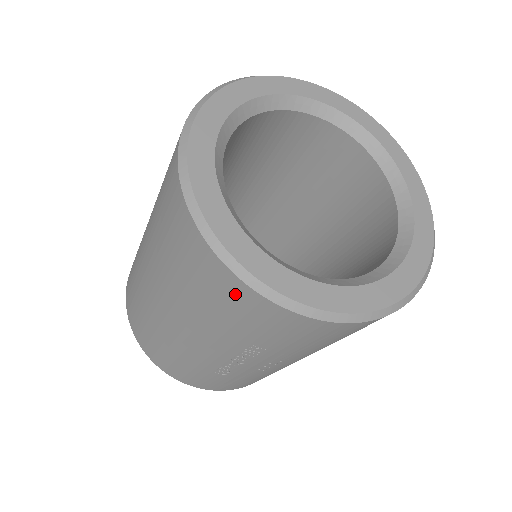
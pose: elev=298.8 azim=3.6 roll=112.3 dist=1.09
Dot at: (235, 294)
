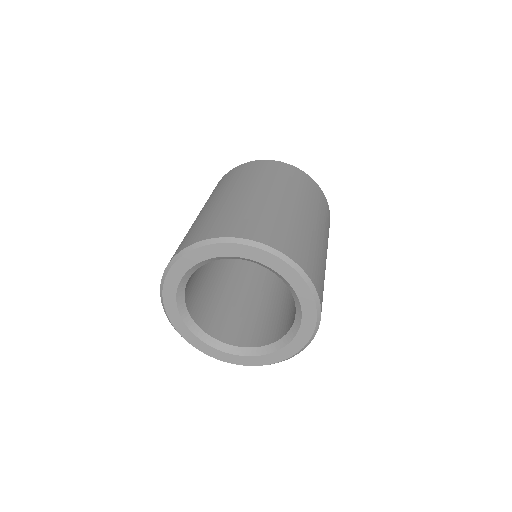
Dot at: occluded
